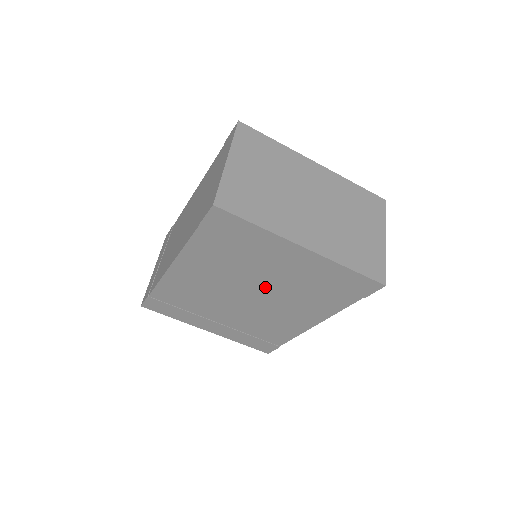
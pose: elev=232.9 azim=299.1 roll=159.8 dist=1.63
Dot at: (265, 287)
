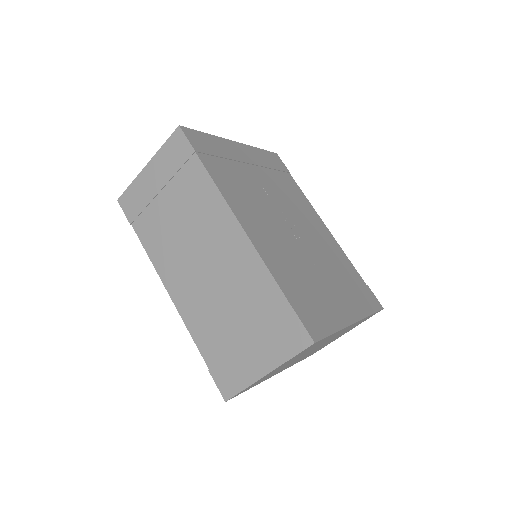
Dot at: occluded
